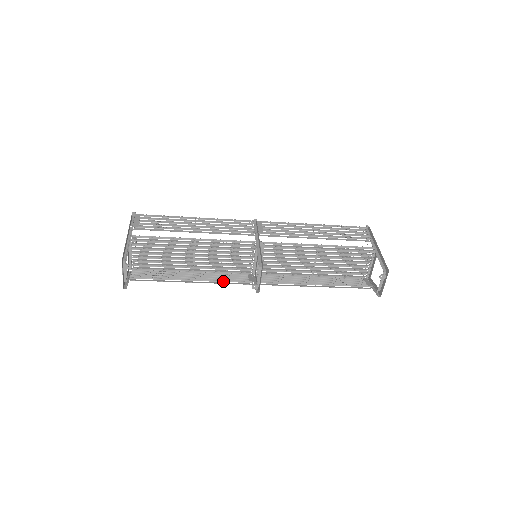
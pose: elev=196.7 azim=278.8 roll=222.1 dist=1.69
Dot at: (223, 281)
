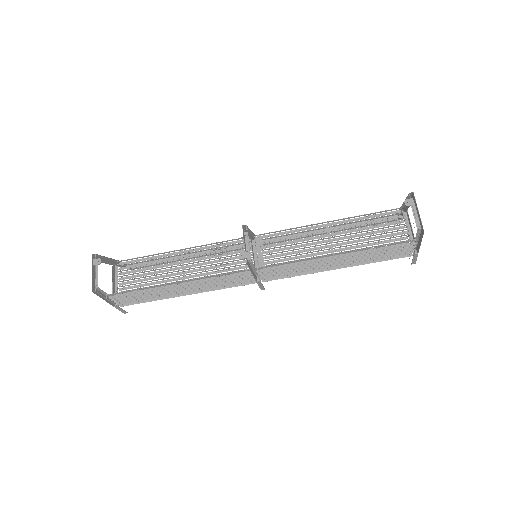
Dot at: (214, 280)
